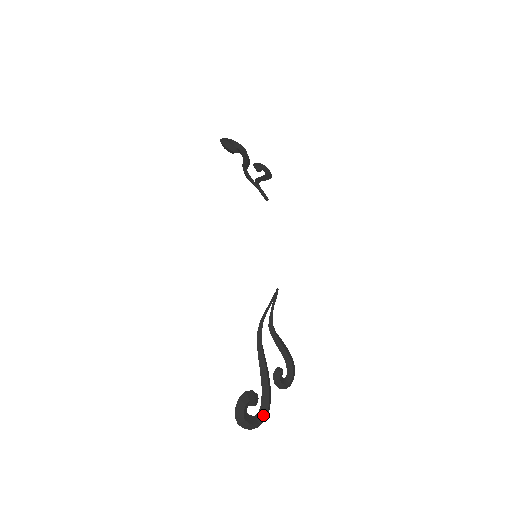
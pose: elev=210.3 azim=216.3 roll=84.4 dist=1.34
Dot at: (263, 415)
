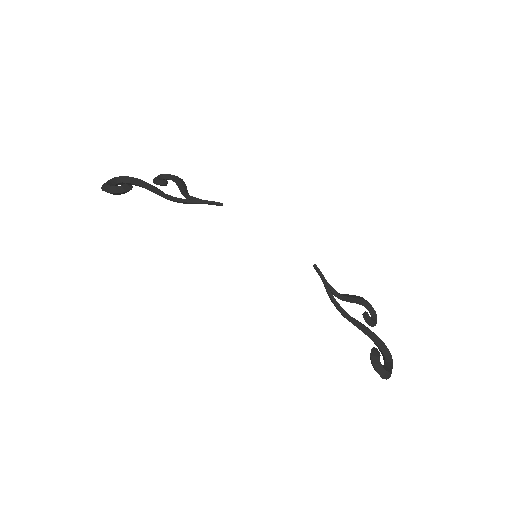
Dot at: (389, 354)
